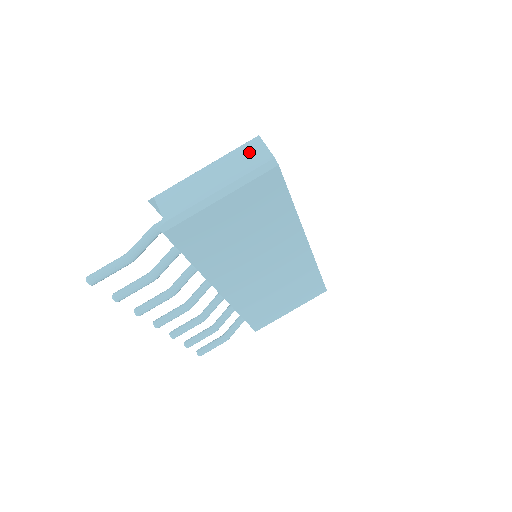
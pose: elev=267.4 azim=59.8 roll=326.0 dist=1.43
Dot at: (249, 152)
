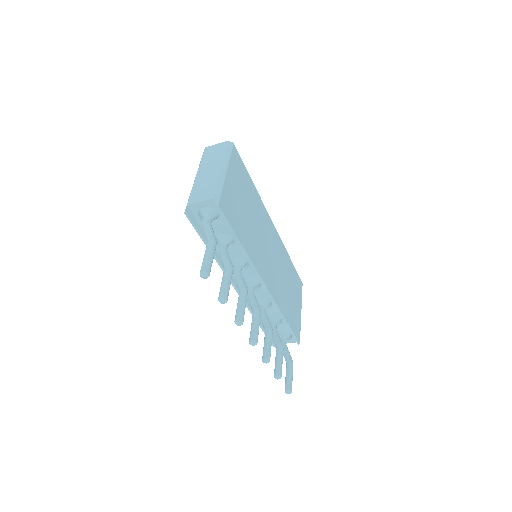
Dot at: (211, 152)
